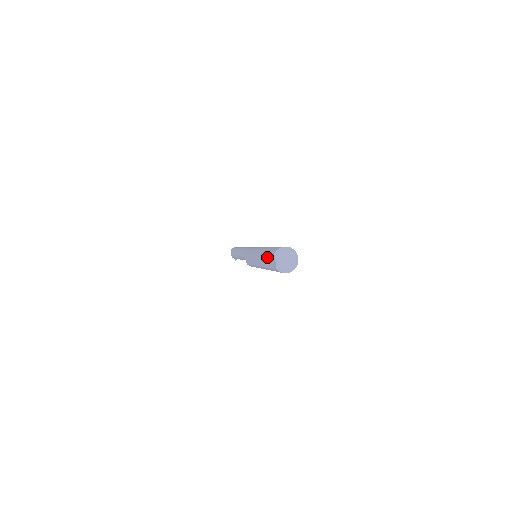
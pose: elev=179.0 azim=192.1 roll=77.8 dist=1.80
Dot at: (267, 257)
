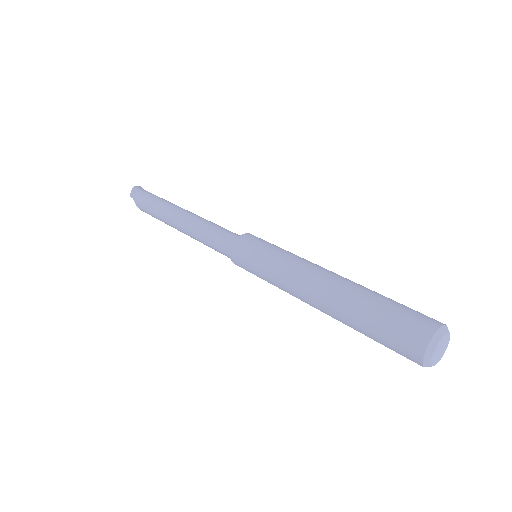
Dot at: (380, 343)
